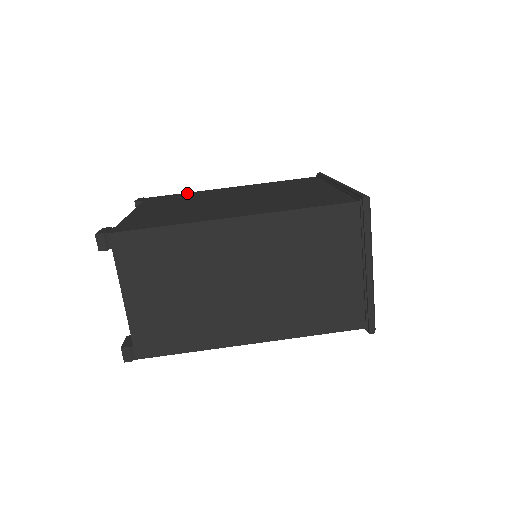
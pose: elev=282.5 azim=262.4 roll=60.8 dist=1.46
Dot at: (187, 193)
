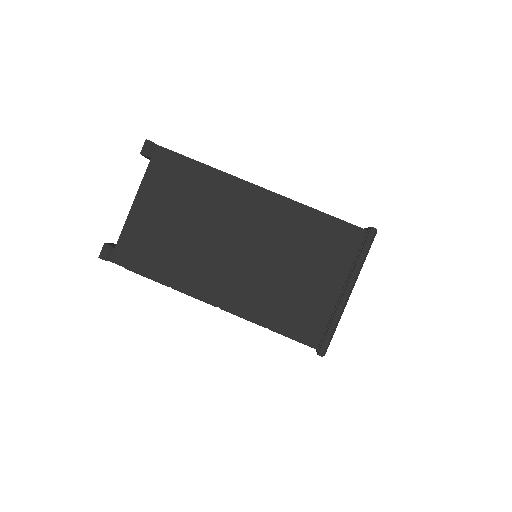
Dot at: occluded
